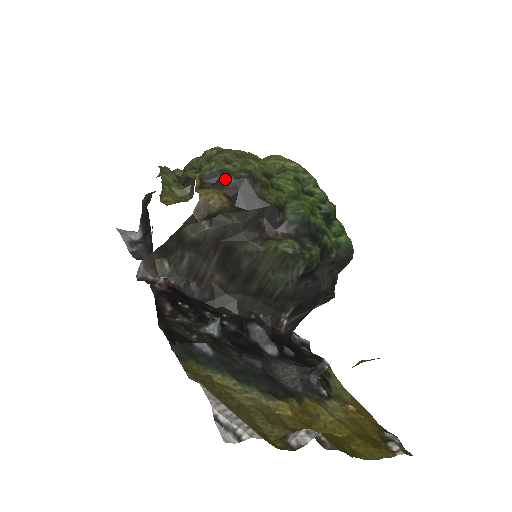
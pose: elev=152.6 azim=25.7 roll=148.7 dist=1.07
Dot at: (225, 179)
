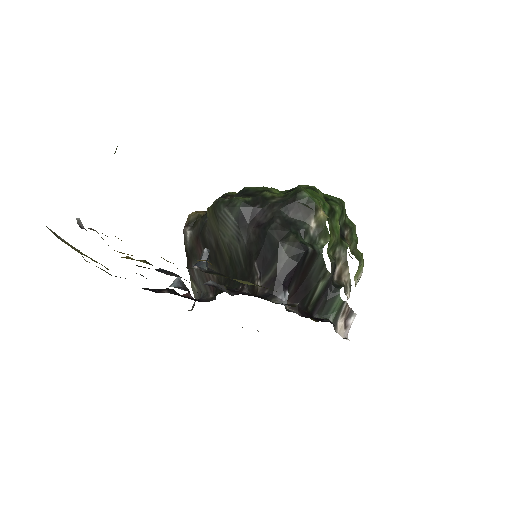
Dot at: occluded
